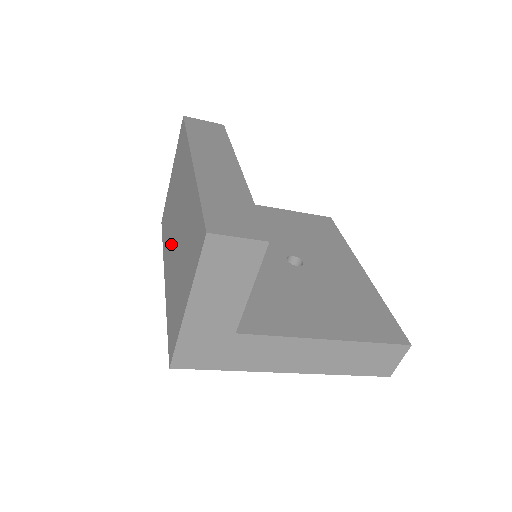
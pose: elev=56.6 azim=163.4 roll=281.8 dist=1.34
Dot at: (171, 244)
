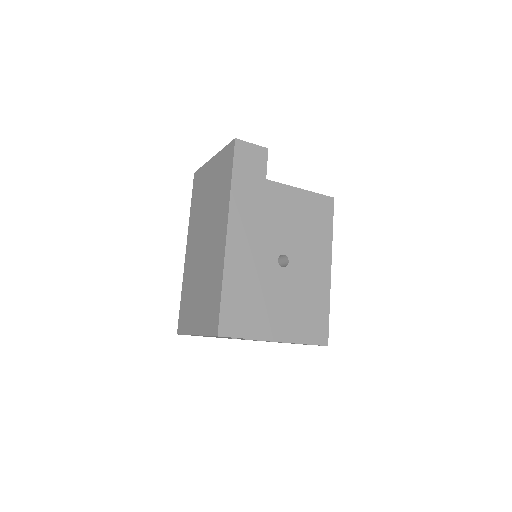
Dot at: (197, 240)
